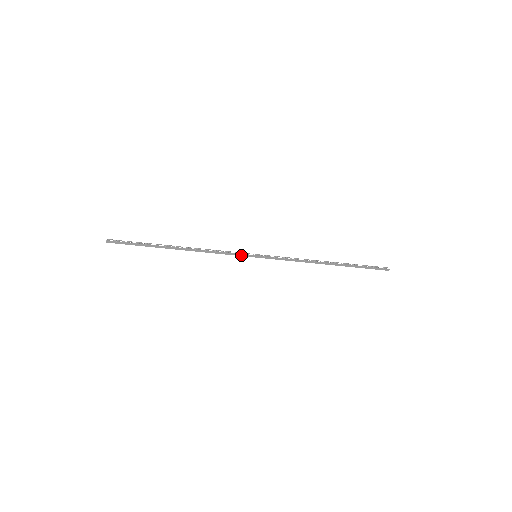
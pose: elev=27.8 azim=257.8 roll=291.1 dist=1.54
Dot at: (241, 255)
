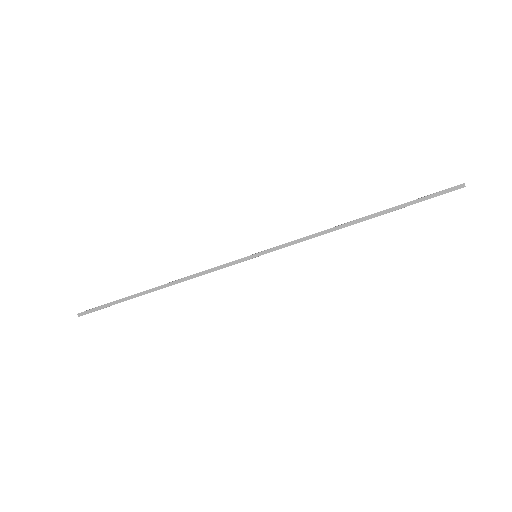
Dot at: (235, 263)
